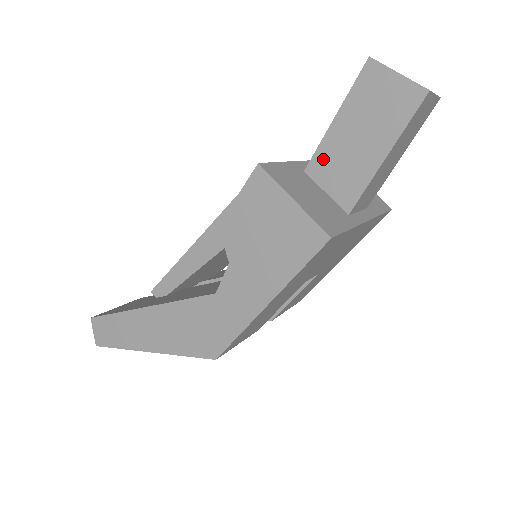
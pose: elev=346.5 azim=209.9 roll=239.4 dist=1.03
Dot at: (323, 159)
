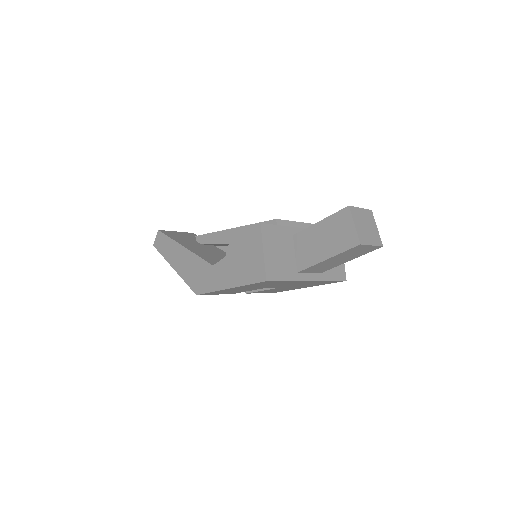
Dot at: (303, 237)
